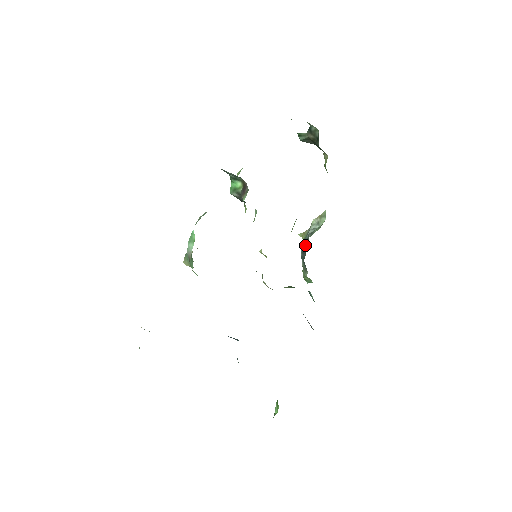
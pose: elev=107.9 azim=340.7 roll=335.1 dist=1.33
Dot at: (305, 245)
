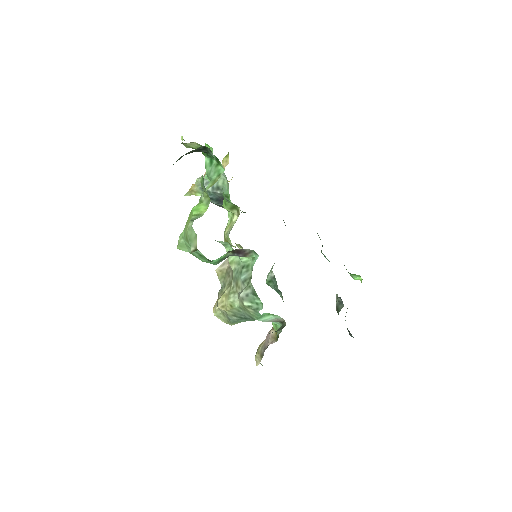
Dot at: (217, 199)
